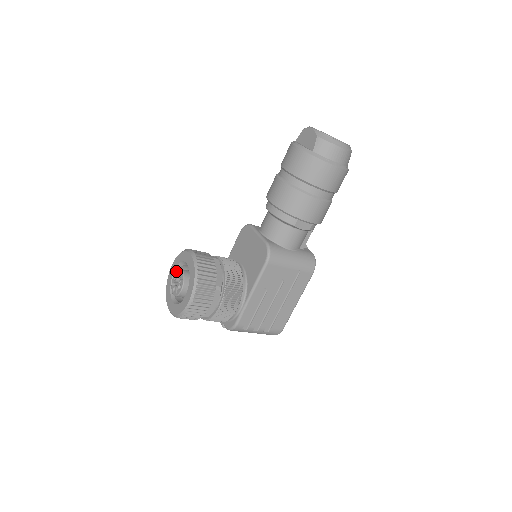
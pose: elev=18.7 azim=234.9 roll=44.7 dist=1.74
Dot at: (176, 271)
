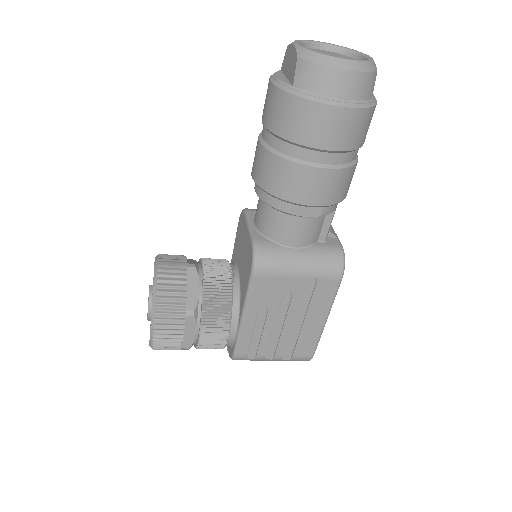
Dot at: occluded
